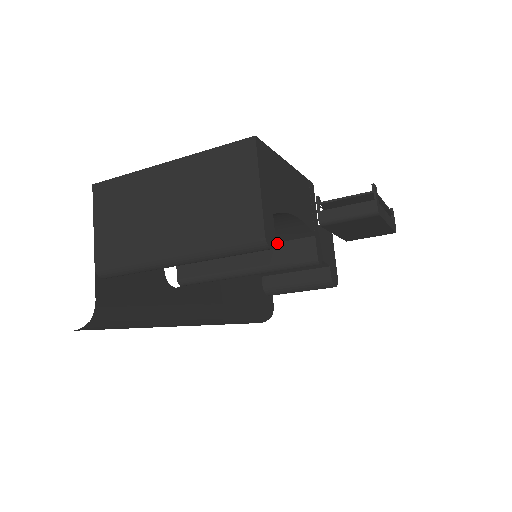
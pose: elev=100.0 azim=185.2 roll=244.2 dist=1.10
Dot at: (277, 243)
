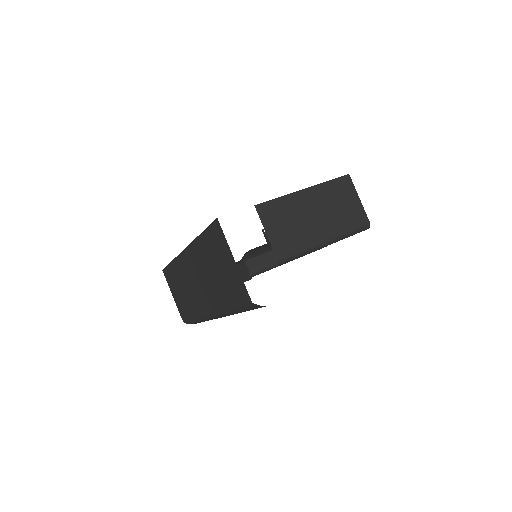
Dot at: occluded
